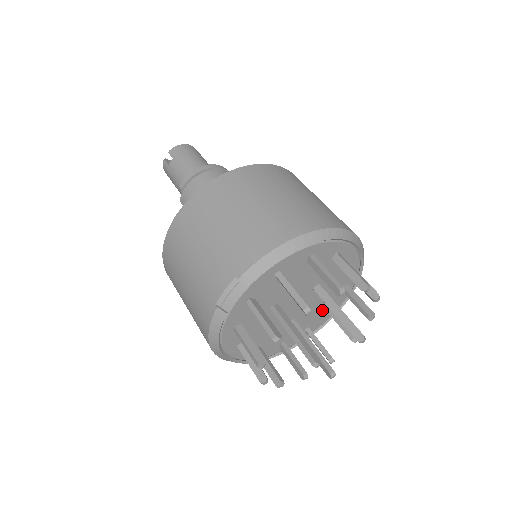
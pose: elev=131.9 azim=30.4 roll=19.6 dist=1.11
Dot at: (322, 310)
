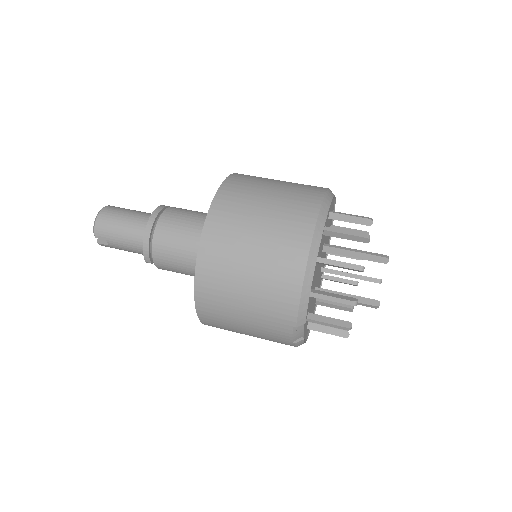
Dot at: occluded
